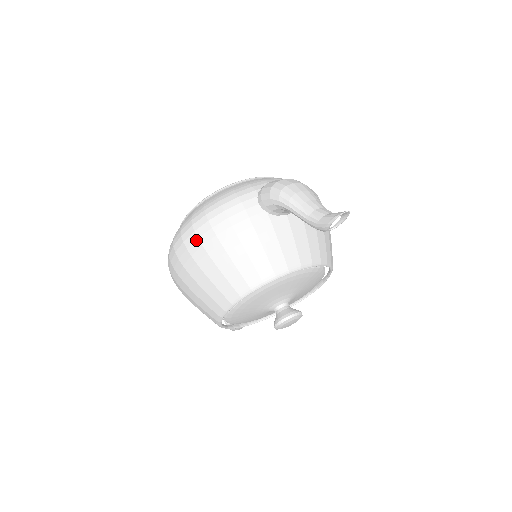
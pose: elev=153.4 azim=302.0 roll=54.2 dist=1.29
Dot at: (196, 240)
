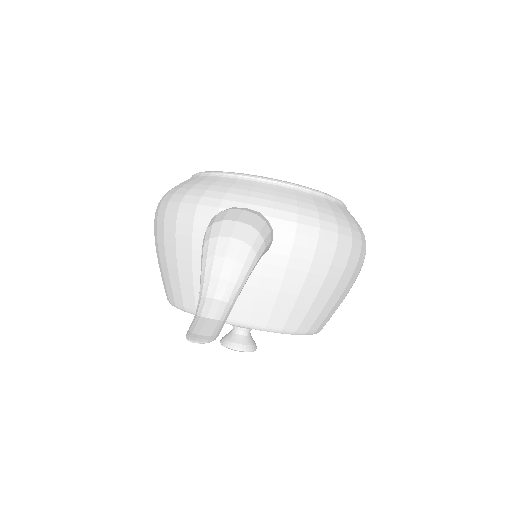
Dot at: (156, 220)
